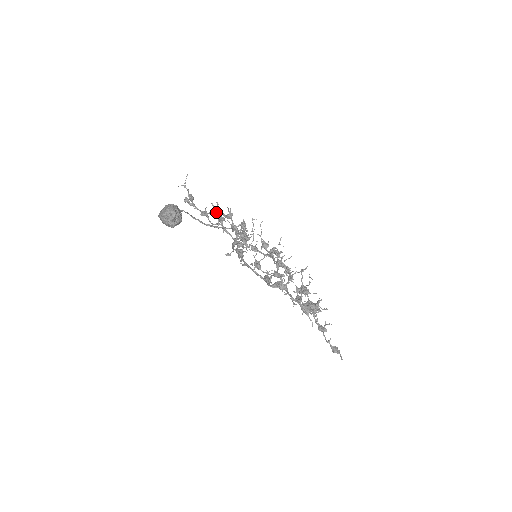
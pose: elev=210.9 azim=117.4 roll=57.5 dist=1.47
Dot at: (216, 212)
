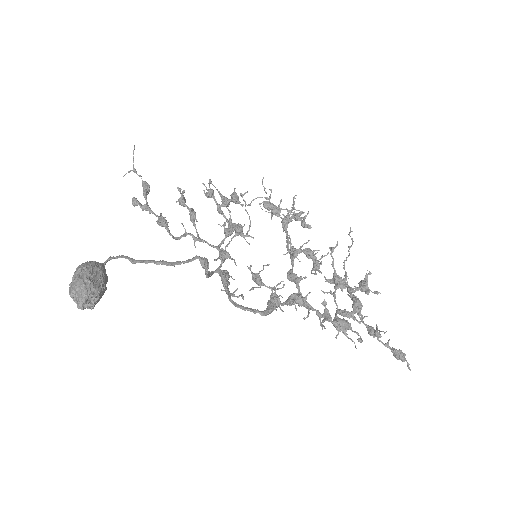
Dot at: (184, 204)
